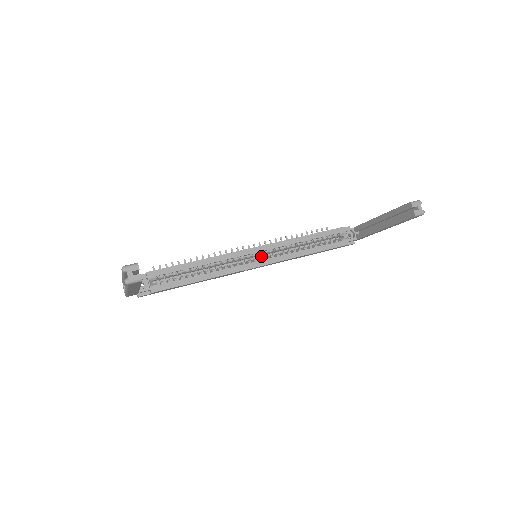
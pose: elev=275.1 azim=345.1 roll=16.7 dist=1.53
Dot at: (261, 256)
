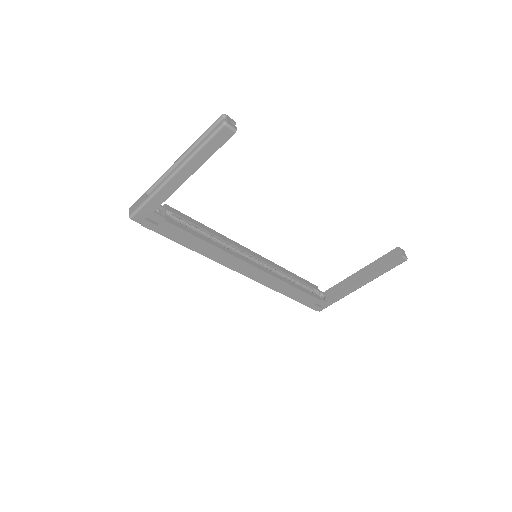
Dot at: occluded
